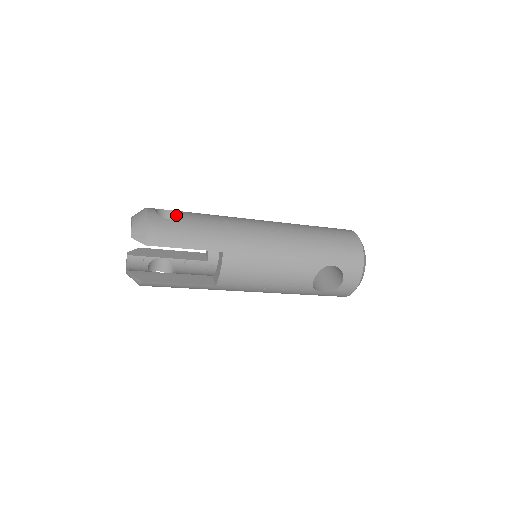
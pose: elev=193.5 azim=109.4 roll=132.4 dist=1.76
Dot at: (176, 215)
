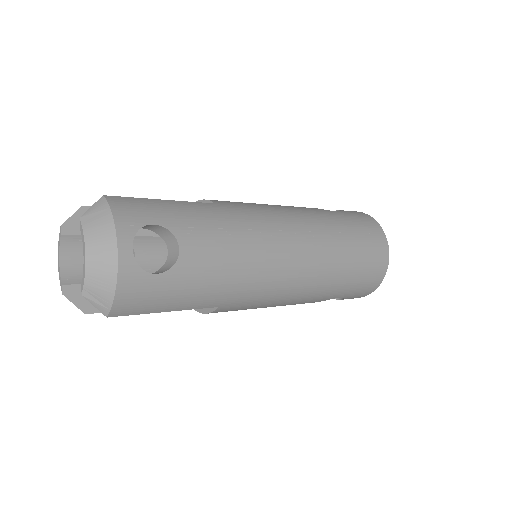
Dot at: (165, 231)
